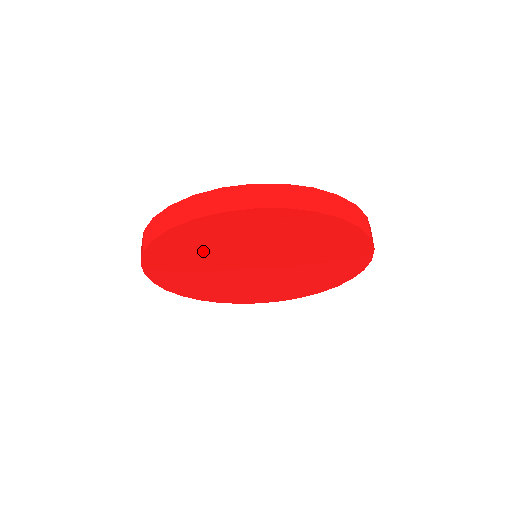
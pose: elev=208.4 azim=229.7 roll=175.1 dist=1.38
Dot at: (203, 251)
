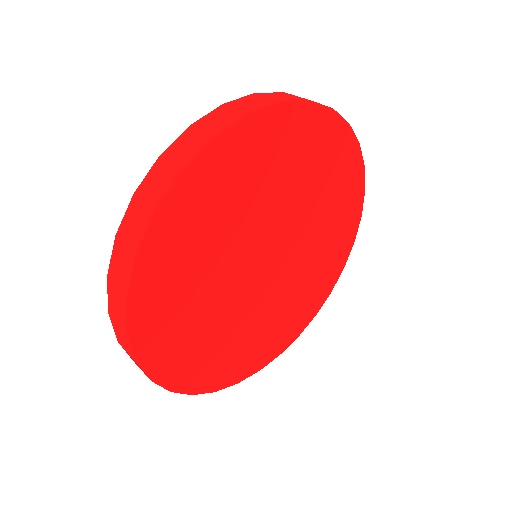
Dot at: (195, 294)
